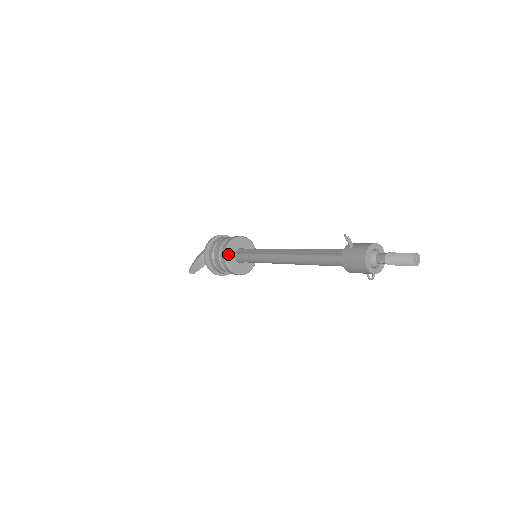
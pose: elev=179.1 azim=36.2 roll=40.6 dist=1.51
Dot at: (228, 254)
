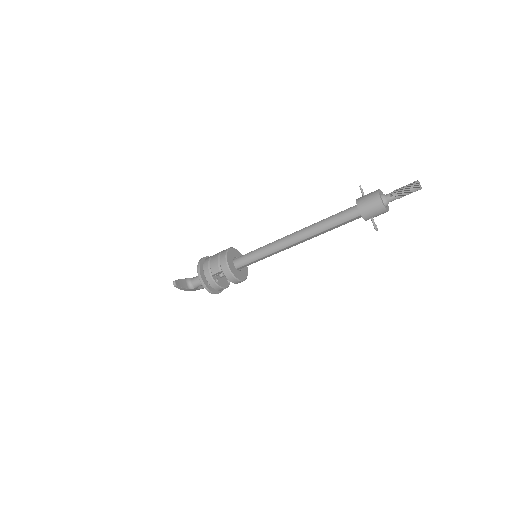
Dot at: (229, 253)
